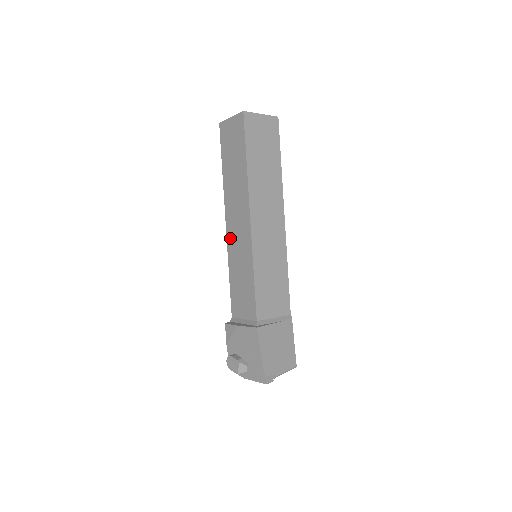
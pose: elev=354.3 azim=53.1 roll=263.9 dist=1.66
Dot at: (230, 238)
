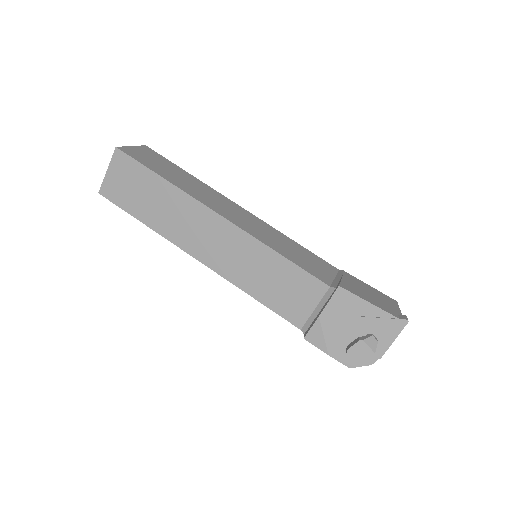
Dot at: (218, 265)
